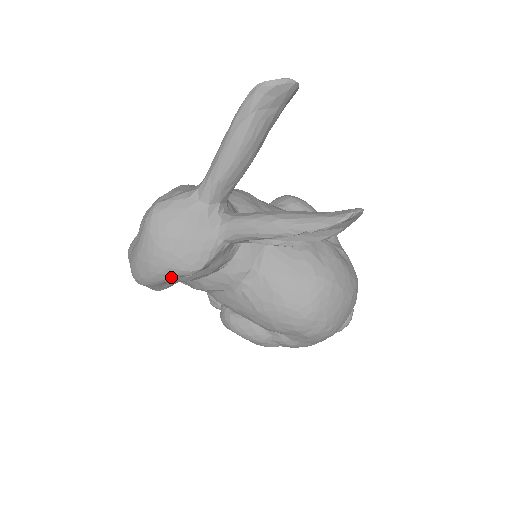
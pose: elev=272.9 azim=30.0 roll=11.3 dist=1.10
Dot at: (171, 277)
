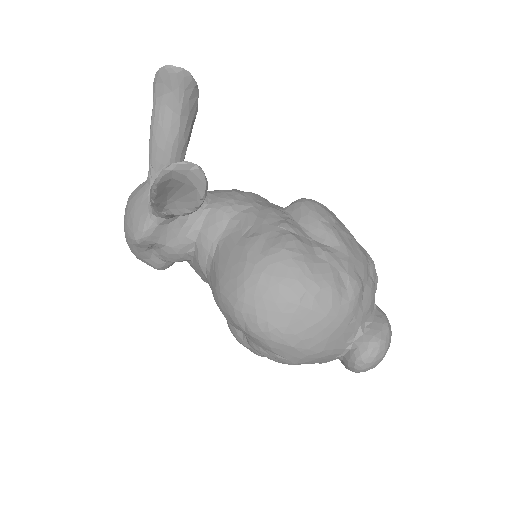
Dot at: (134, 247)
